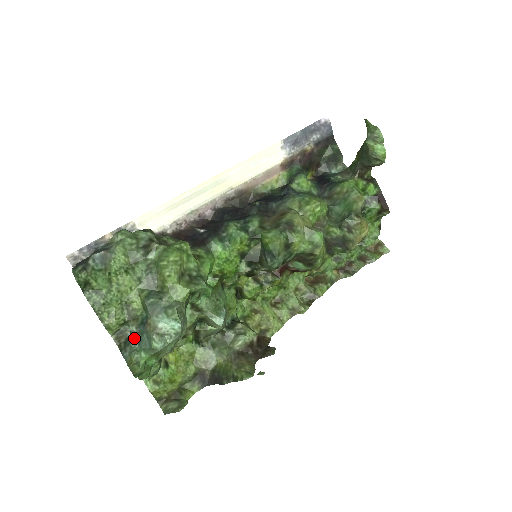
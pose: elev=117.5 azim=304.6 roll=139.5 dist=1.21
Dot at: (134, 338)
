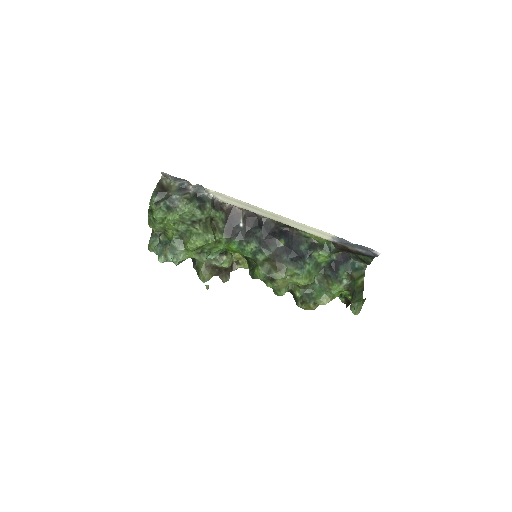
Dot at: occluded
